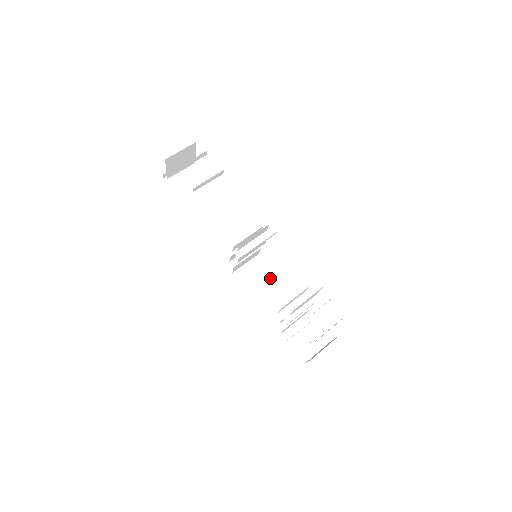
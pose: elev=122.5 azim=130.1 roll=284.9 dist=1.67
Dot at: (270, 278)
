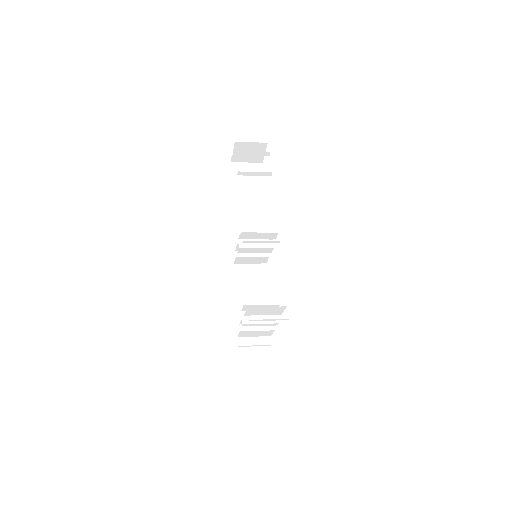
Dot at: (255, 280)
